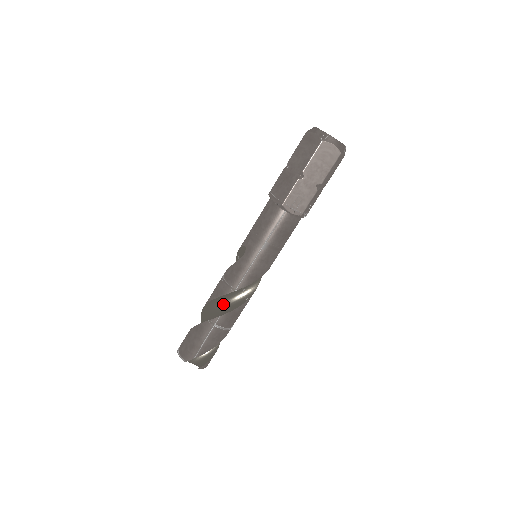
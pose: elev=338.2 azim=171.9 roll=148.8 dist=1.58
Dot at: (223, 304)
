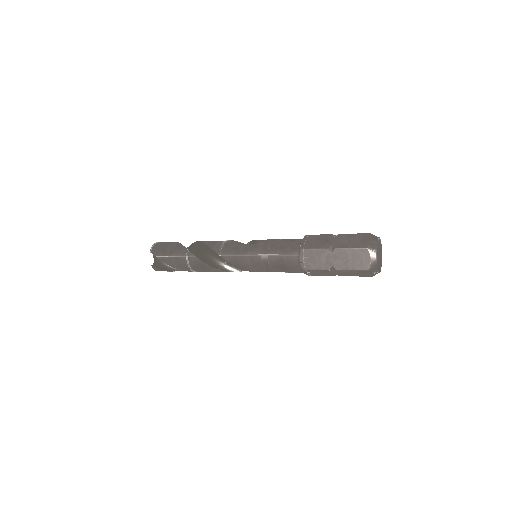
Dot at: (207, 254)
